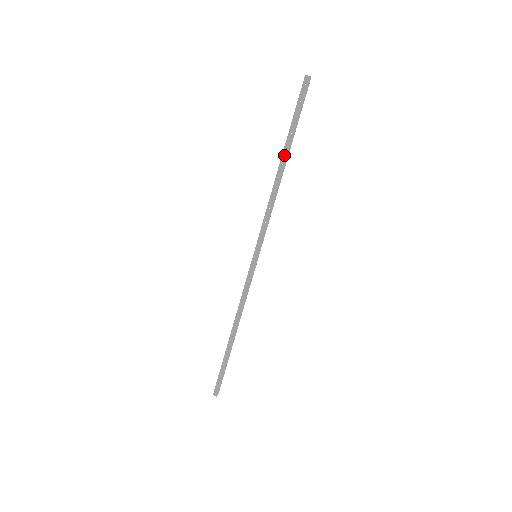
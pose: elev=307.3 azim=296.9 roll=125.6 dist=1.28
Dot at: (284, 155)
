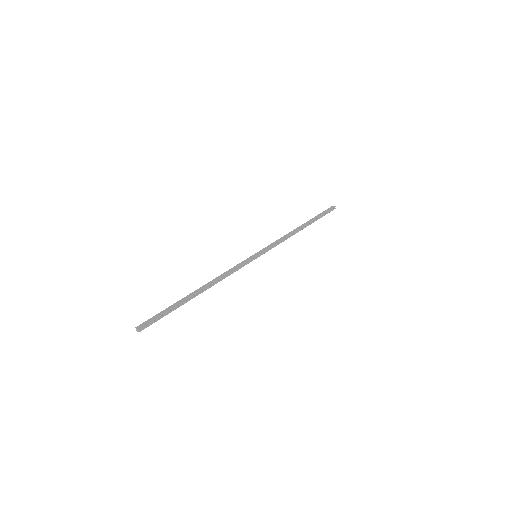
Dot at: (305, 223)
